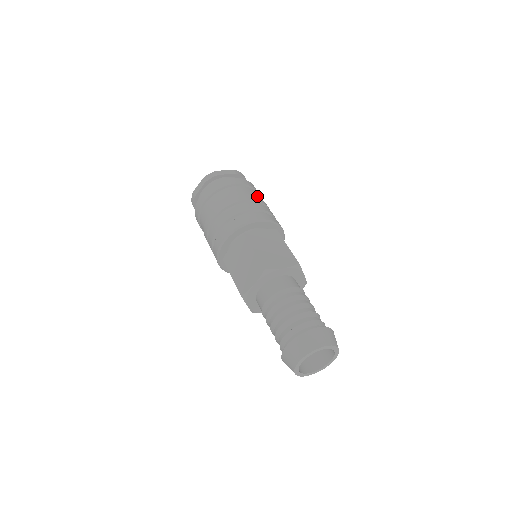
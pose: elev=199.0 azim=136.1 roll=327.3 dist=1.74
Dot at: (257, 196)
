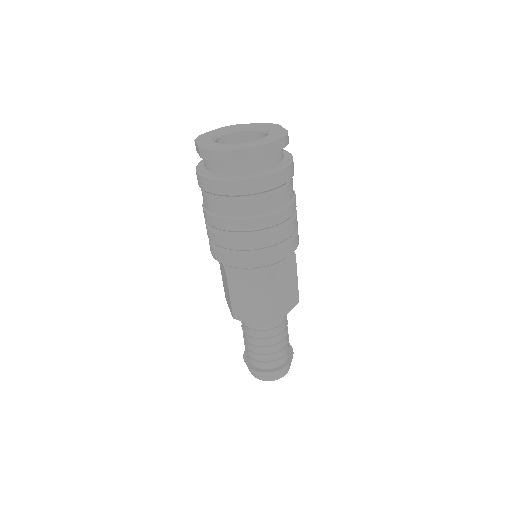
Dot at: occluded
